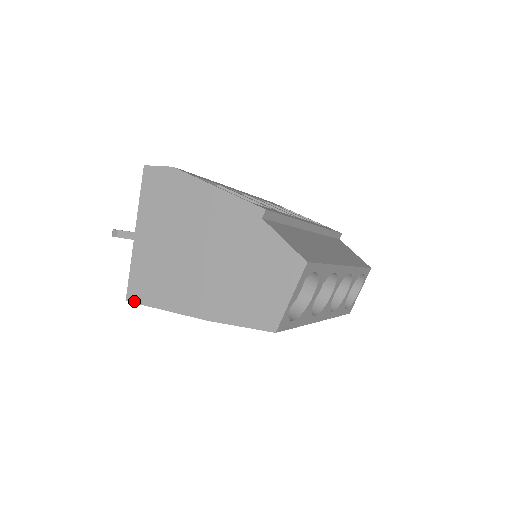
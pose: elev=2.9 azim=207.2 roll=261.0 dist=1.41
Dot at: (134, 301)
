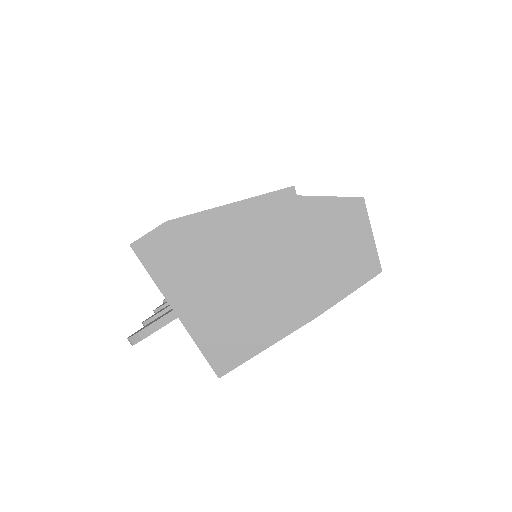
Dot at: (228, 370)
